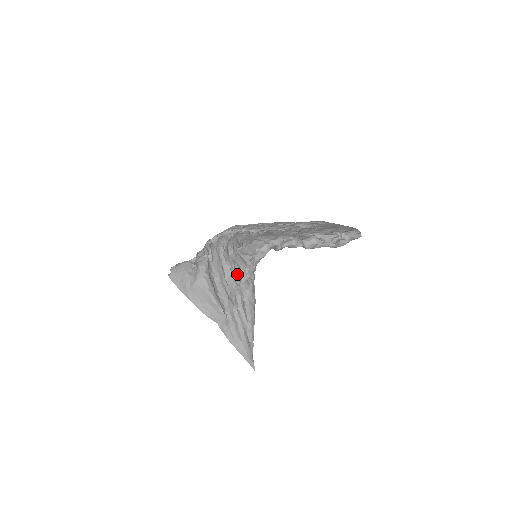
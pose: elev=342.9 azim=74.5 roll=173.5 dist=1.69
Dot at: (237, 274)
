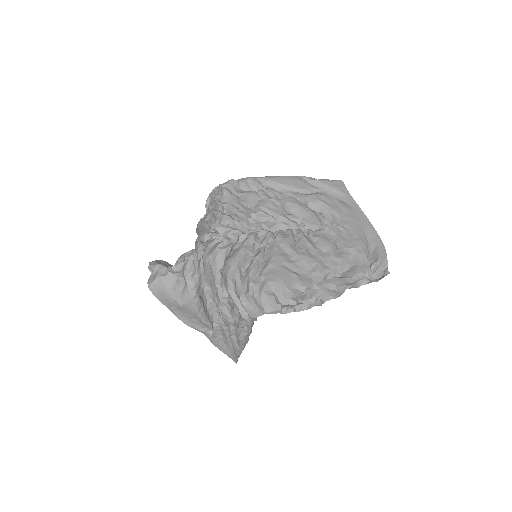
Dot at: (236, 315)
